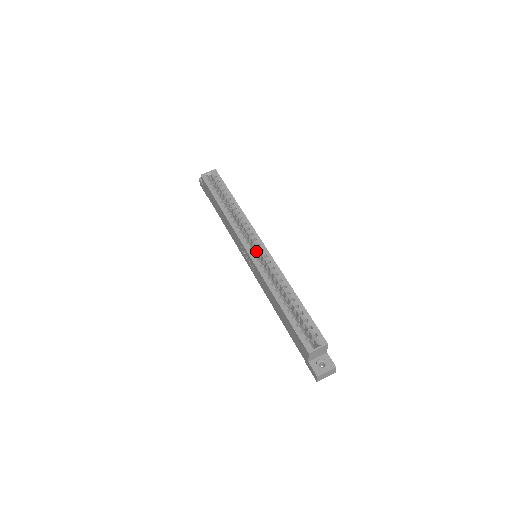
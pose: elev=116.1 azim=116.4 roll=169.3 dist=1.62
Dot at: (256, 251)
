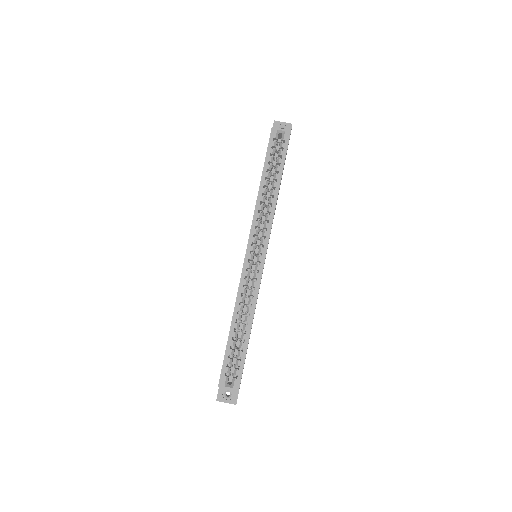
Dot at: (256, 255)
